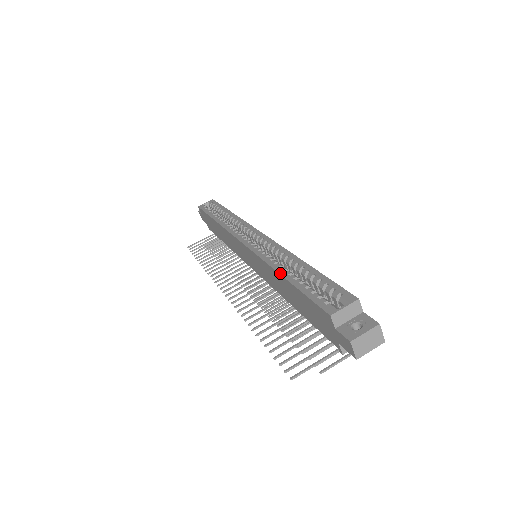
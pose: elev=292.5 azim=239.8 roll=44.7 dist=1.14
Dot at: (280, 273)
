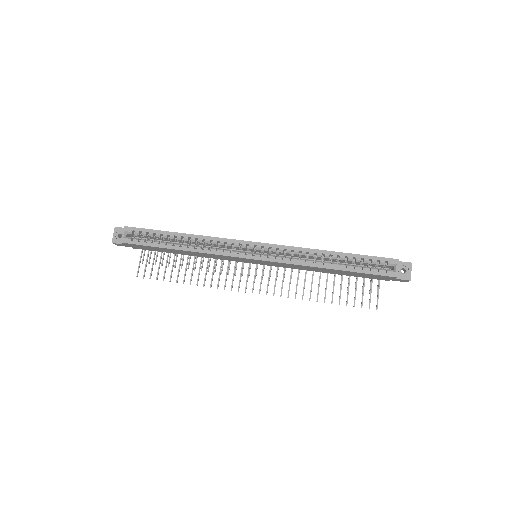
Dot at: (330, 268)
